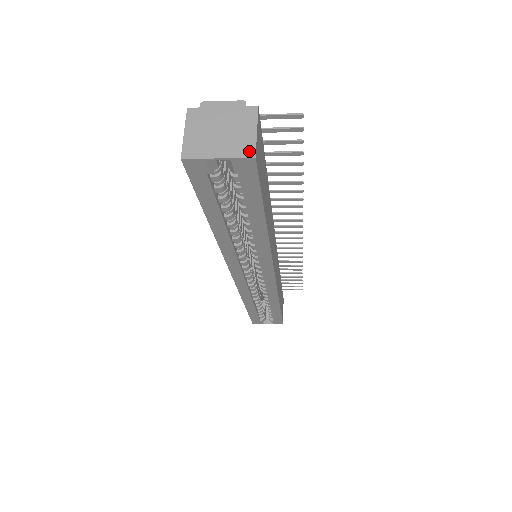
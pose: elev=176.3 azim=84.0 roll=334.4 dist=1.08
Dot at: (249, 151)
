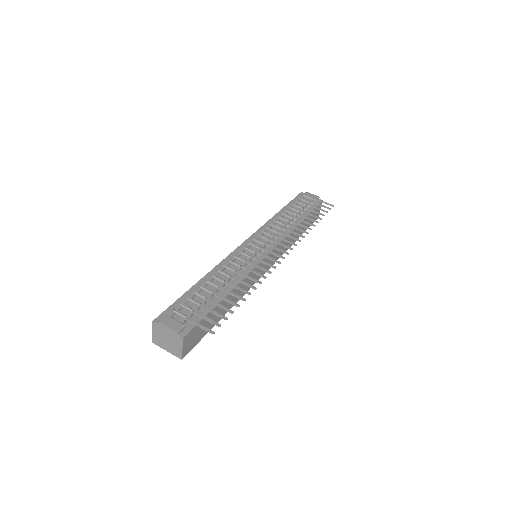
Dot at: (179, 356)
